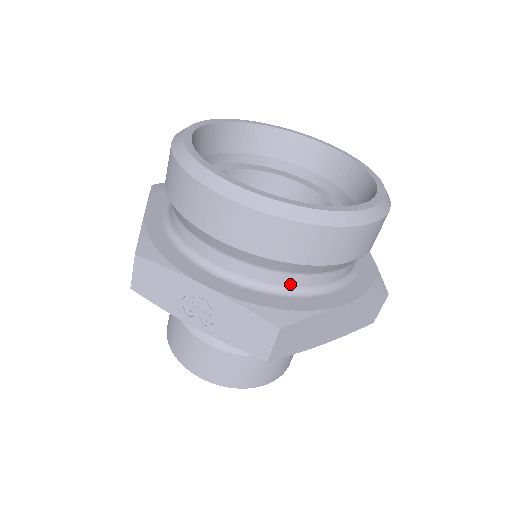
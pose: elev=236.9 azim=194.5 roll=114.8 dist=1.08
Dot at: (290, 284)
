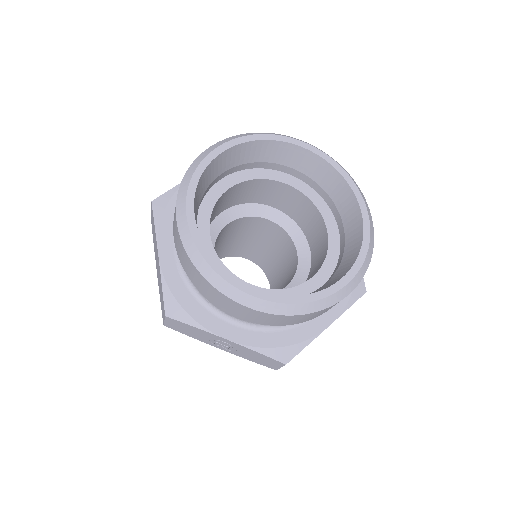
Dot at: occluded
